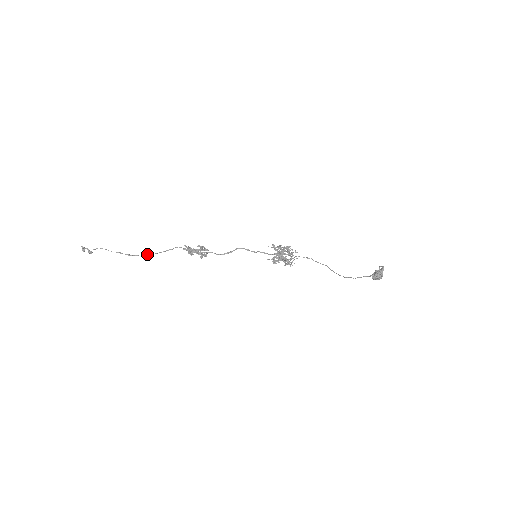
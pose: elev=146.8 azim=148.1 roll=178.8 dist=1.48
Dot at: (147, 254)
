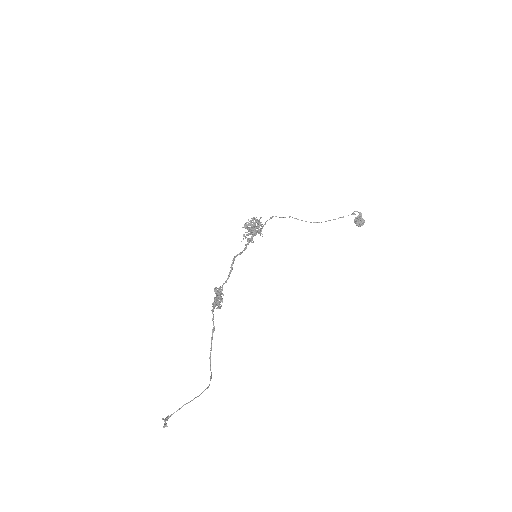
Dot at: (210, 355)
